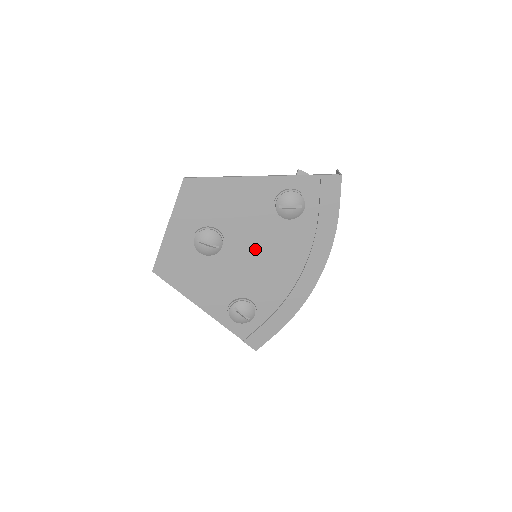
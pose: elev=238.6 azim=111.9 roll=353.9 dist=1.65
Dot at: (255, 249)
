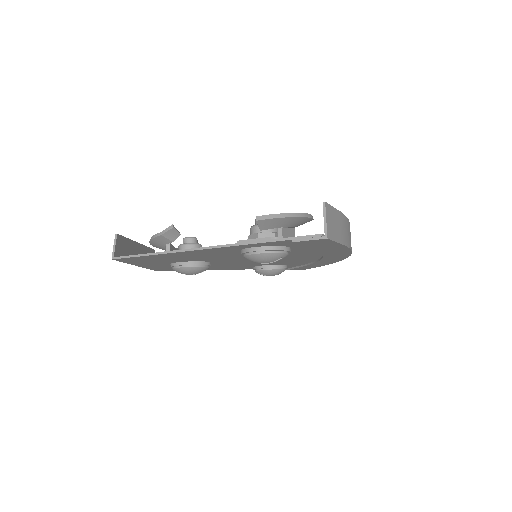
Dot at: occluded
